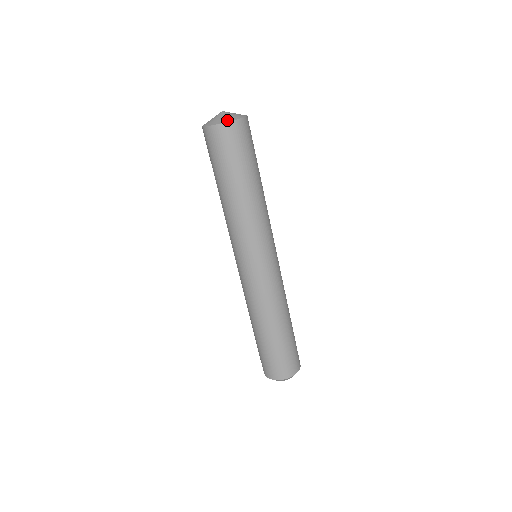
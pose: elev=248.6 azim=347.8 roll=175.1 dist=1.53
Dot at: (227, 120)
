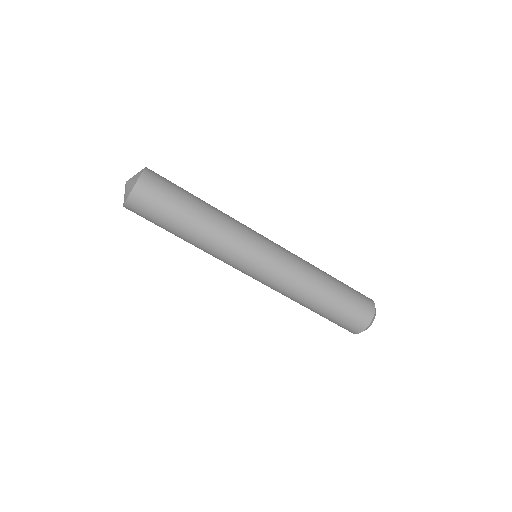
Dot at: (134, 183)
